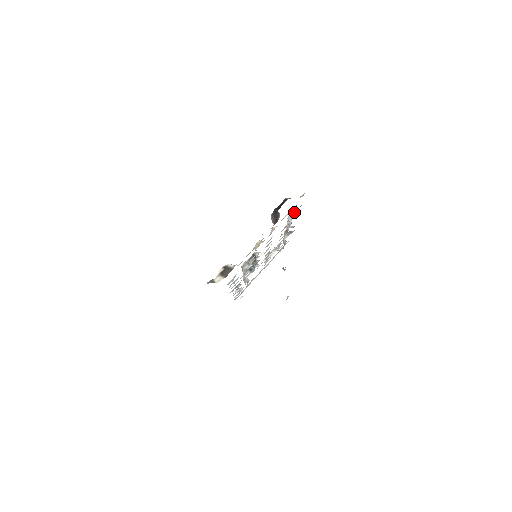
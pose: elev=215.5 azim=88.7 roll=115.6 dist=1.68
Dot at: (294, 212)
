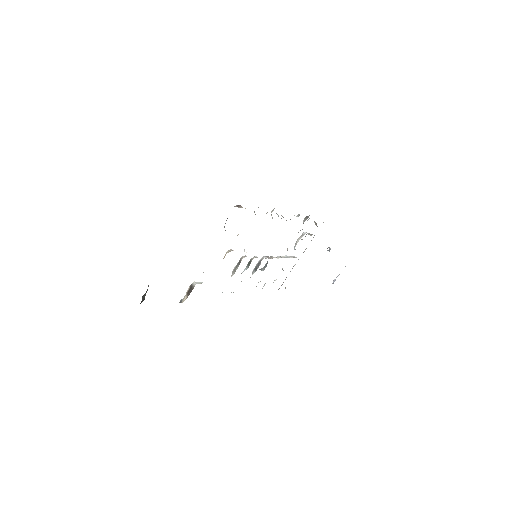
Dot at: occluded
